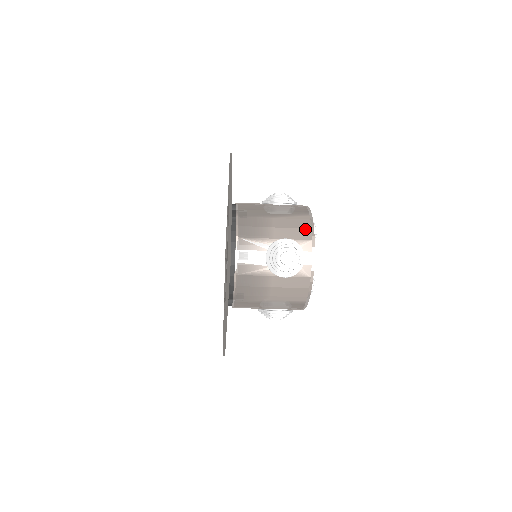
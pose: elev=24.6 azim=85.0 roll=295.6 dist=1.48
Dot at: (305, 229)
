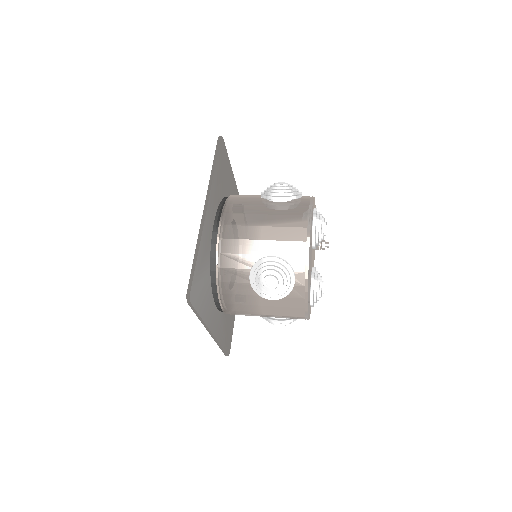
Dot at: (298, 242)
